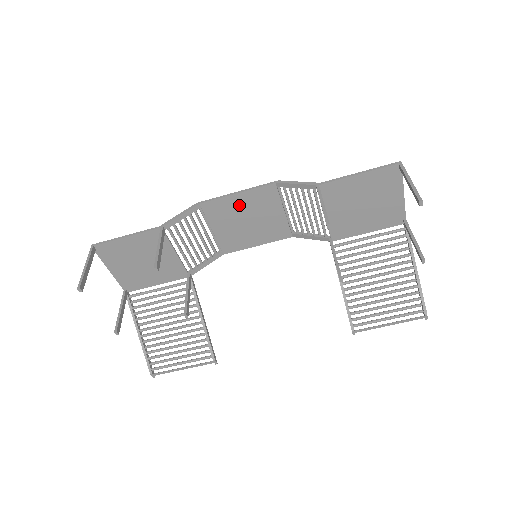
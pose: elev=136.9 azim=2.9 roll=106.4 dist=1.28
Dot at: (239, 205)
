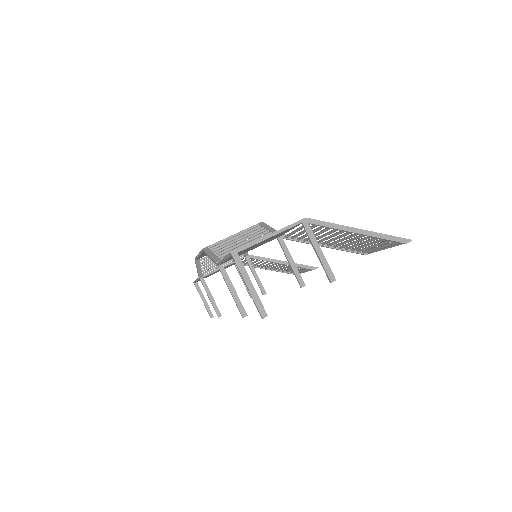
Dot at: occluded
